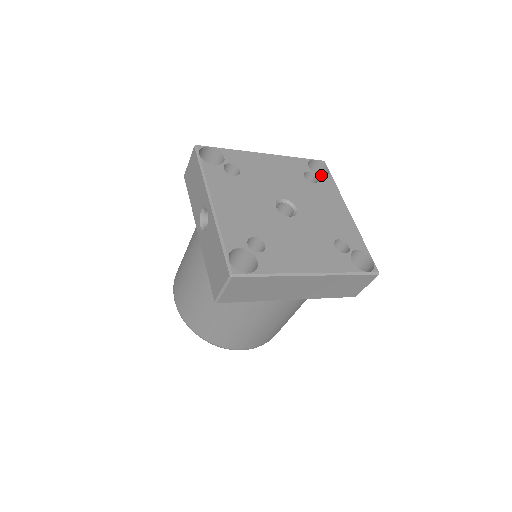
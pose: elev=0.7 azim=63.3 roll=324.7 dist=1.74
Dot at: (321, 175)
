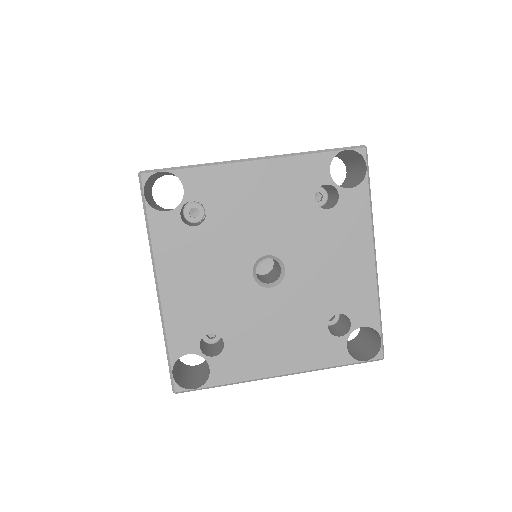
Dot at: (358, 163)
